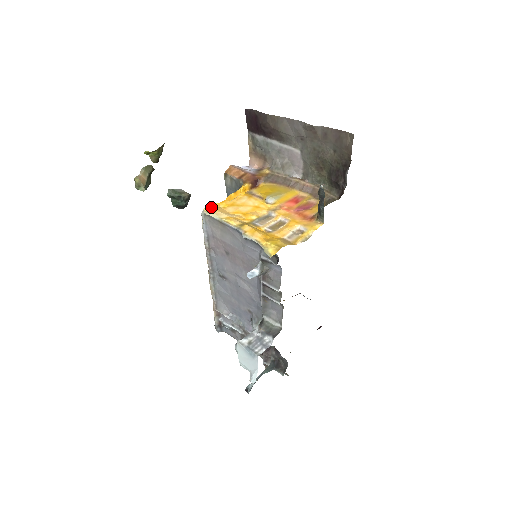
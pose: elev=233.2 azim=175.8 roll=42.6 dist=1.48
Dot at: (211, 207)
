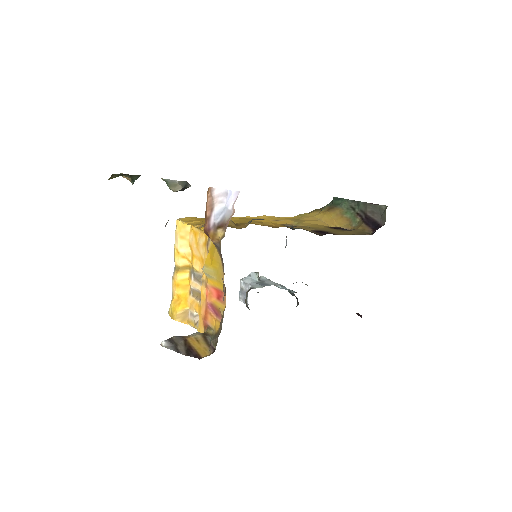
Dot at: (180, 224)
